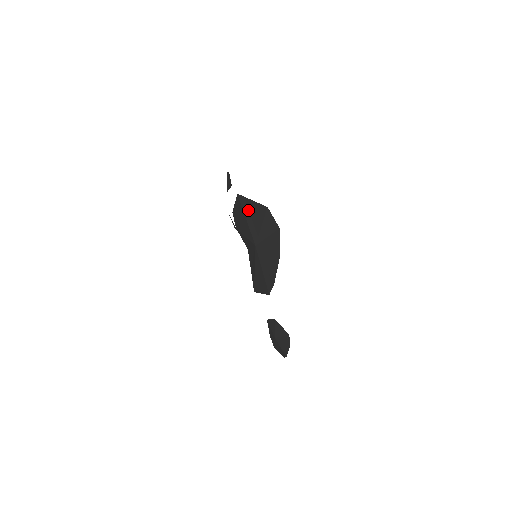
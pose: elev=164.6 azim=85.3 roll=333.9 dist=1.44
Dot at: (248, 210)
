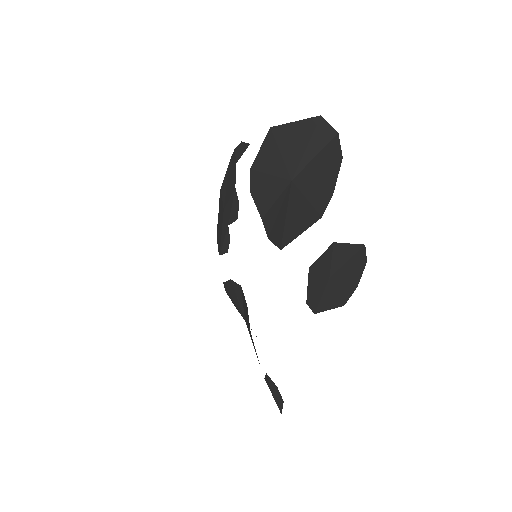
Dot at: (286, 138)
